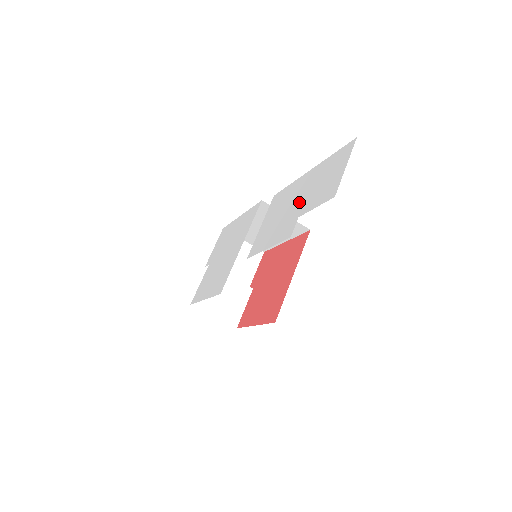
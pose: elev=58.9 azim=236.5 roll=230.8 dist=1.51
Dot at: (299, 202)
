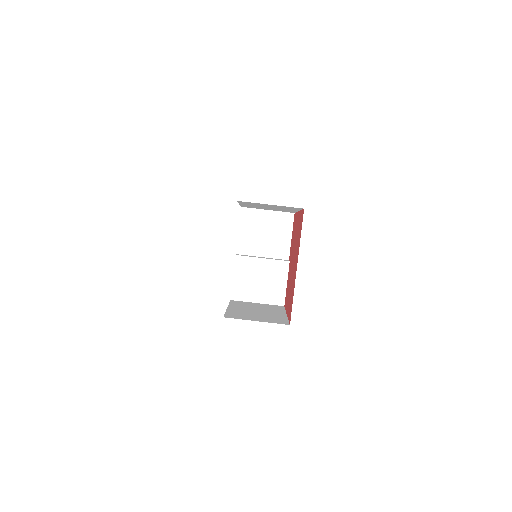
Dot at: occluded
